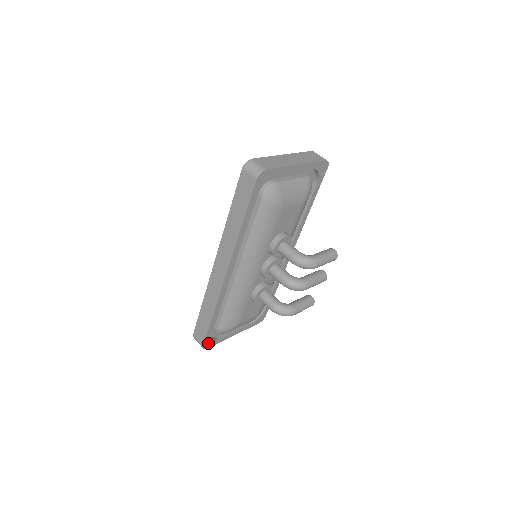
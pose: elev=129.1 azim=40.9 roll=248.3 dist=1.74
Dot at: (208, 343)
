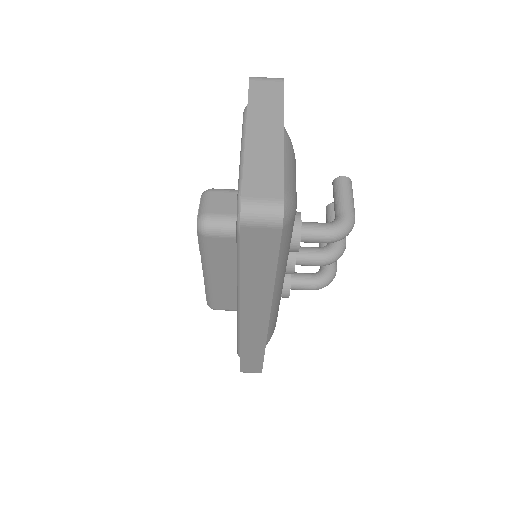
Dot at: occluded
